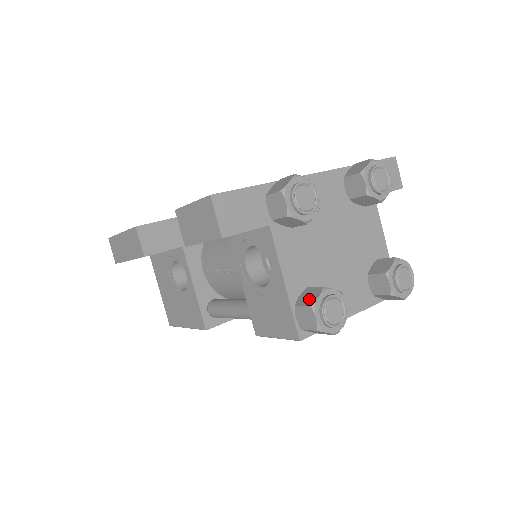
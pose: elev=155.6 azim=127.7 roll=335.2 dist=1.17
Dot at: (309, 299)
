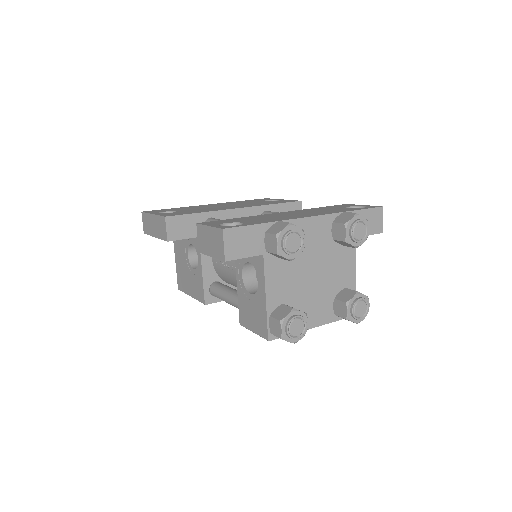
Dot at: (281, 315)
